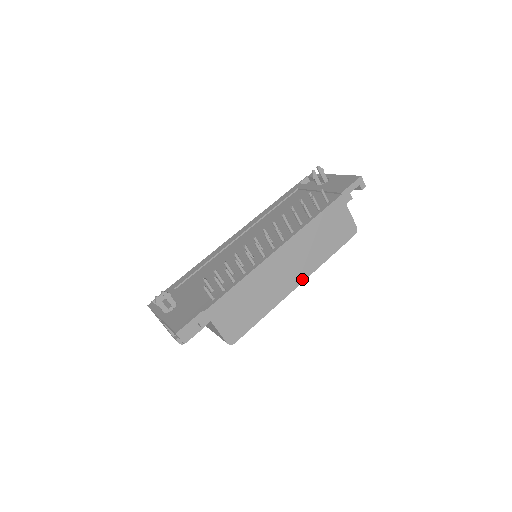
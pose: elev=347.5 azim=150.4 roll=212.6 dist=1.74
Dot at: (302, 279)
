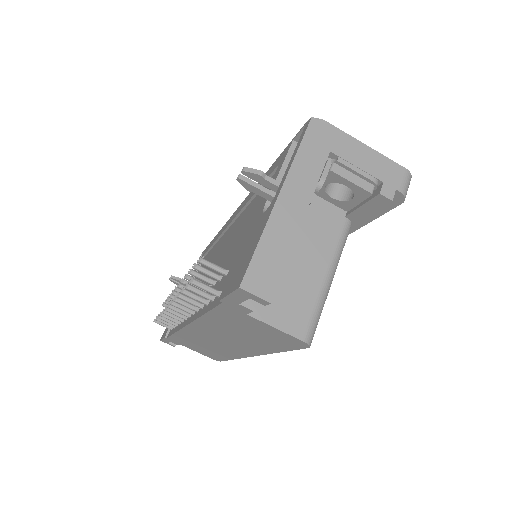
Dot at: (252, 354)
